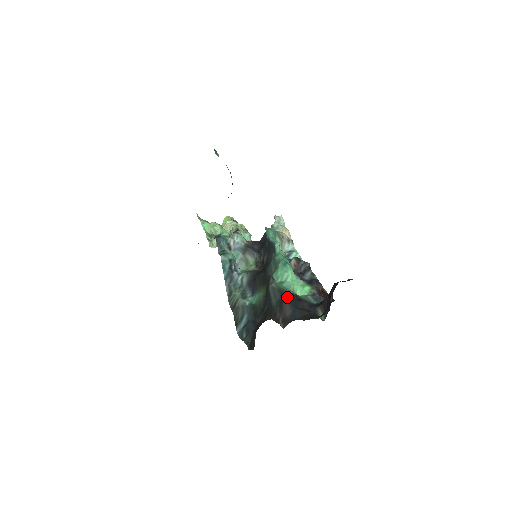
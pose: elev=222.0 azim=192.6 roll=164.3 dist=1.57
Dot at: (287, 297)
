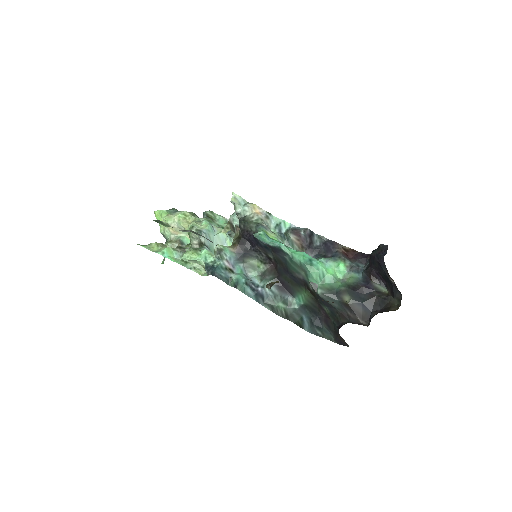
Dot at: (345, 296)
